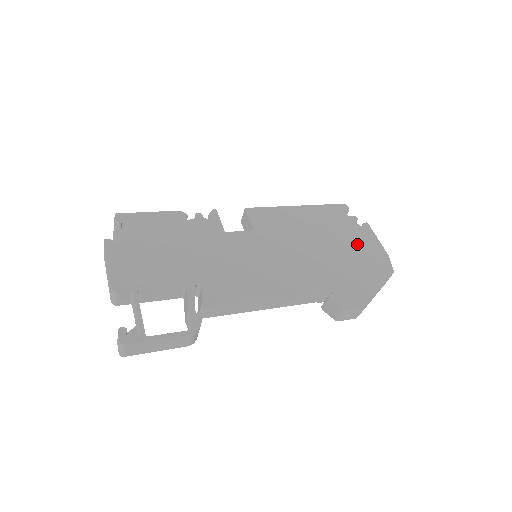
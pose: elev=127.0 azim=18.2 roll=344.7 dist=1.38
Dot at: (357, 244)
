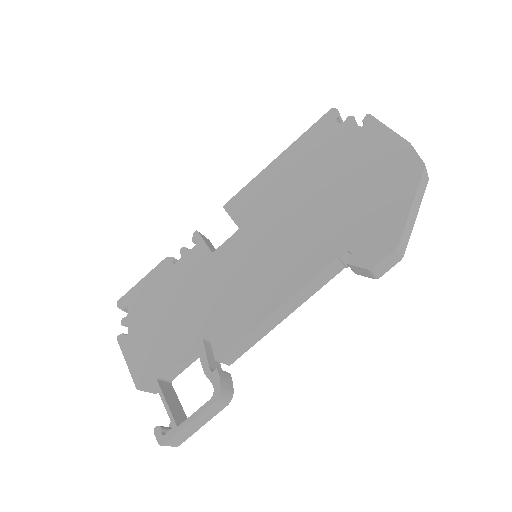
Dot at: (362, 158)
